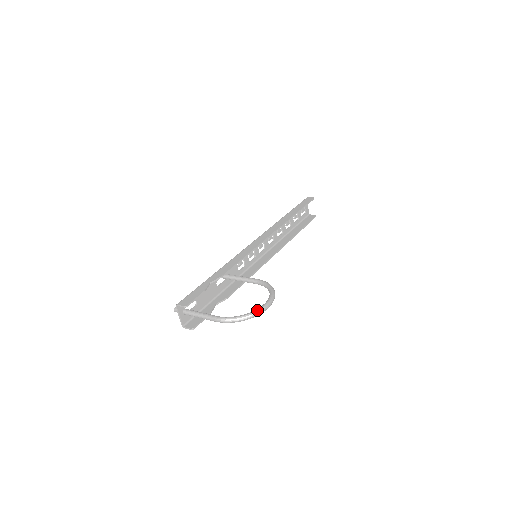
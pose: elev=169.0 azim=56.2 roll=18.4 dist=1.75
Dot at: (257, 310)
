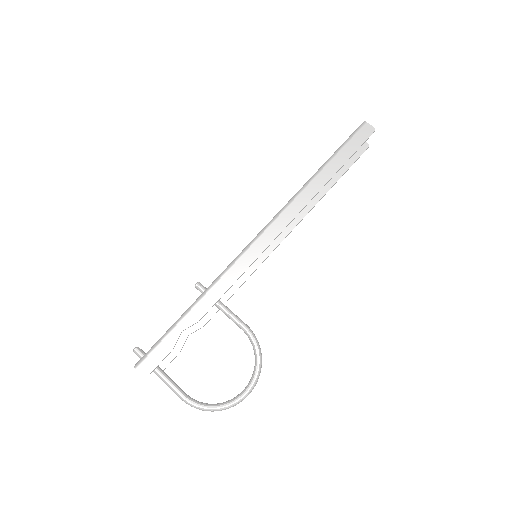
Dot at: (232, 404)
